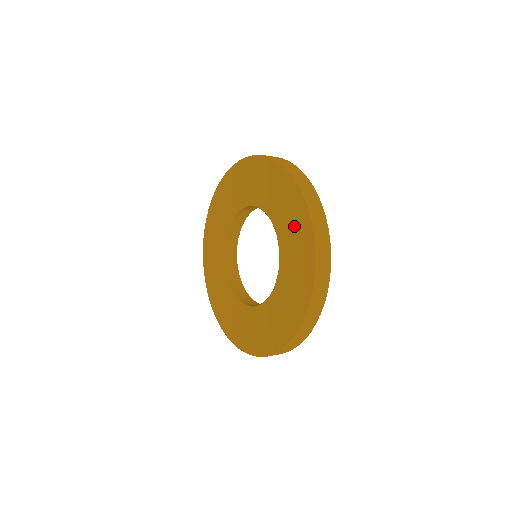
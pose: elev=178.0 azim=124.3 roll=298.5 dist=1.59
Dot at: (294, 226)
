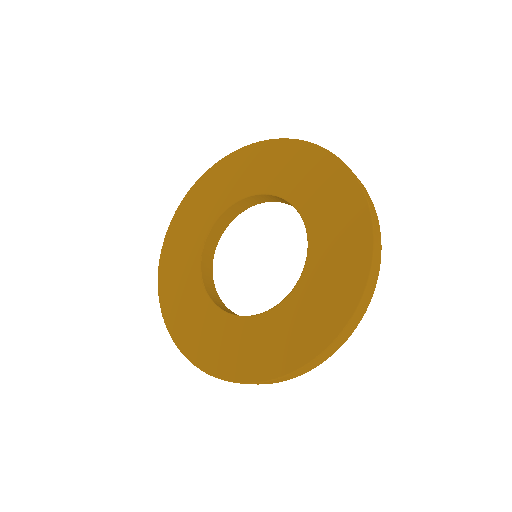
Dot at: (339, 216)
